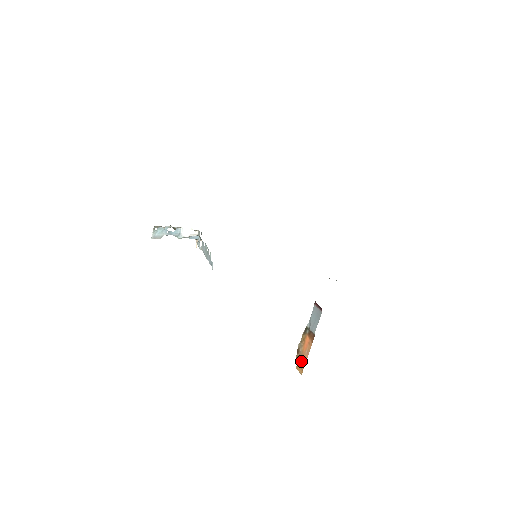
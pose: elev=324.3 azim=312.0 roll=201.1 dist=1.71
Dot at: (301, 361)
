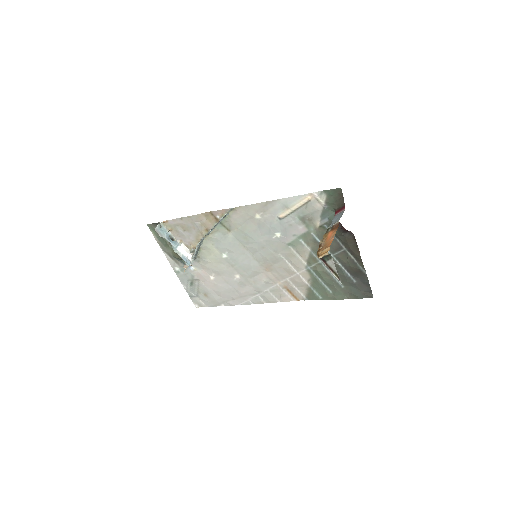
Dot at: (325, 247)
